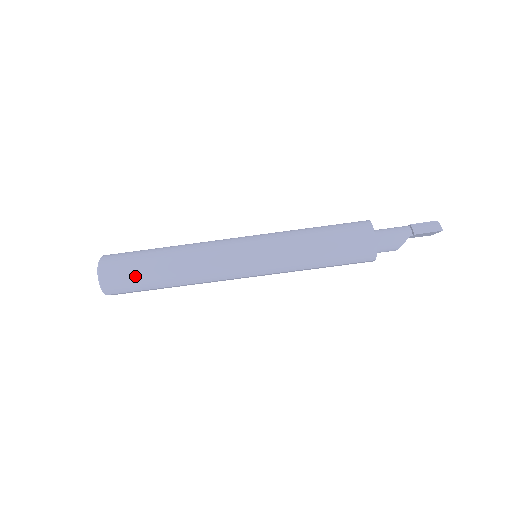
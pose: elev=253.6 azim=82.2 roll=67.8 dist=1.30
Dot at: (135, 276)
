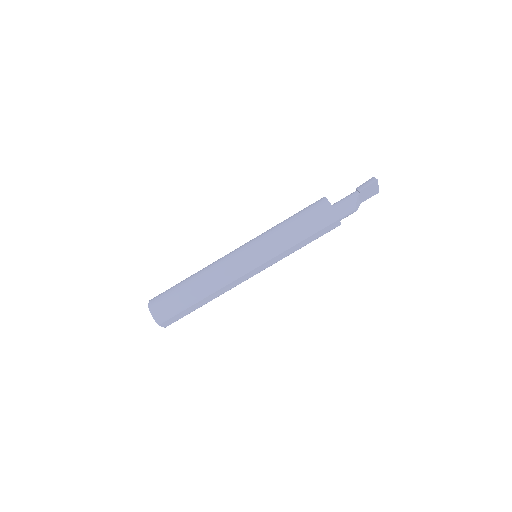
Dot at: (174, 300)
